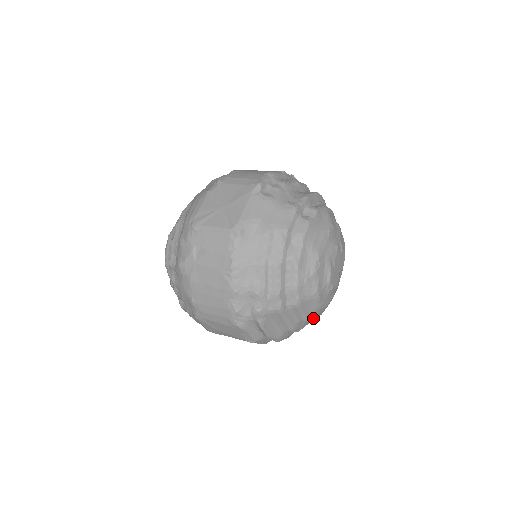
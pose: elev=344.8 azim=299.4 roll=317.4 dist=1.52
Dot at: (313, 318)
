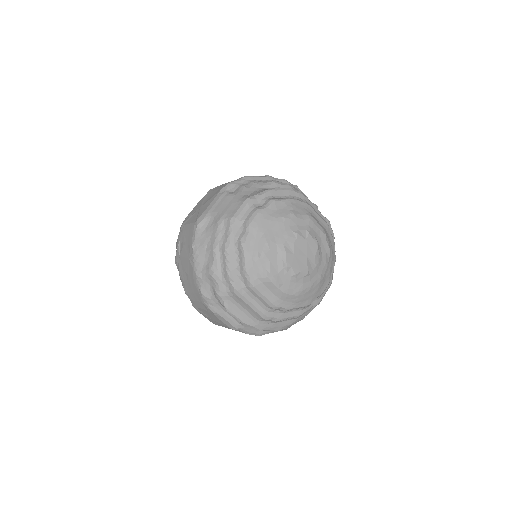
Dot at: (285, 306)
